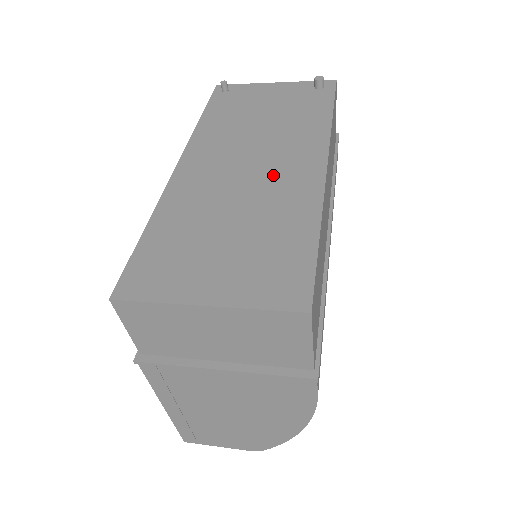
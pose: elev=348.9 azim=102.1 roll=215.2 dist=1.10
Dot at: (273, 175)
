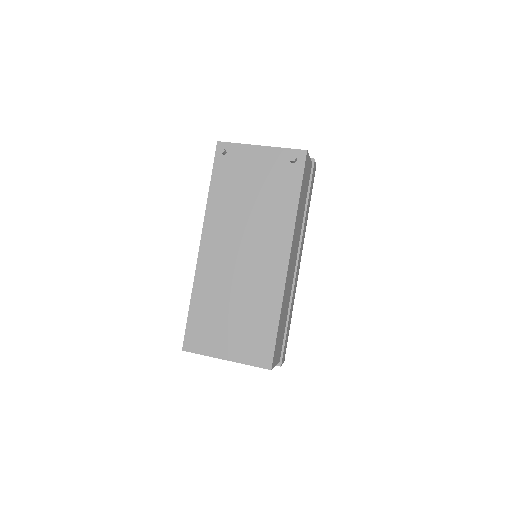
Dot at: (257, 266)
